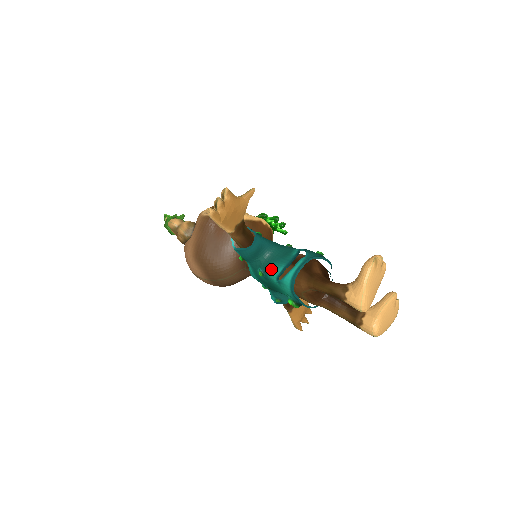
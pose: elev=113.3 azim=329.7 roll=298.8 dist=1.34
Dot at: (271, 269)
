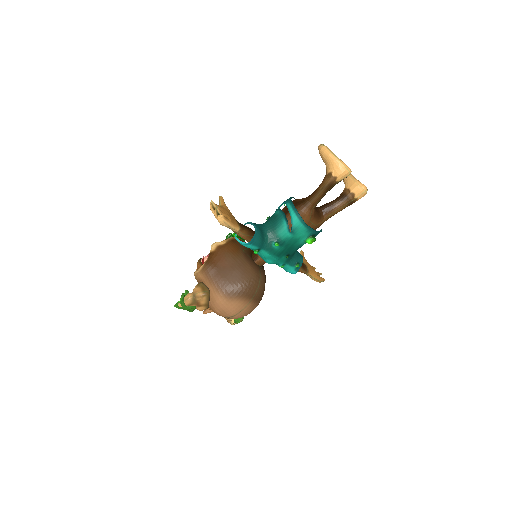
Dot at: (279, 232)
